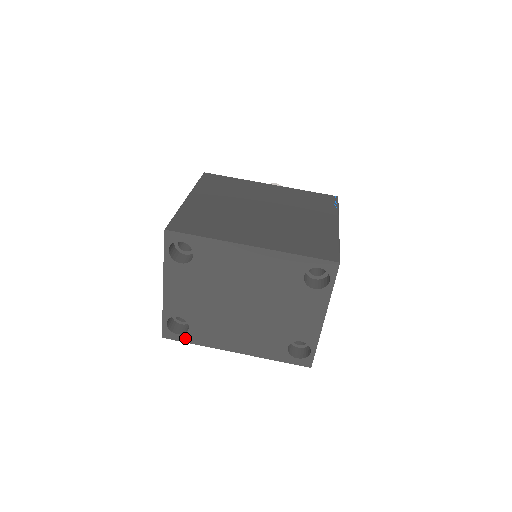
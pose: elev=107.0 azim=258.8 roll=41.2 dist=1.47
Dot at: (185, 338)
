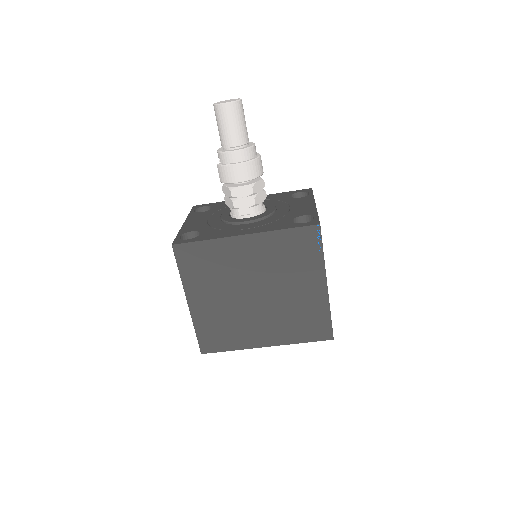
Dot at: occluded
